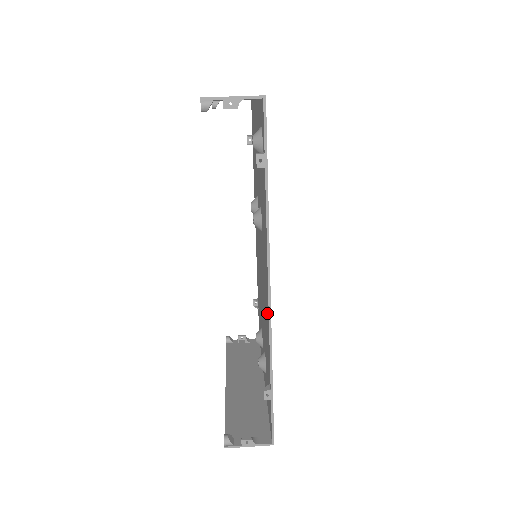
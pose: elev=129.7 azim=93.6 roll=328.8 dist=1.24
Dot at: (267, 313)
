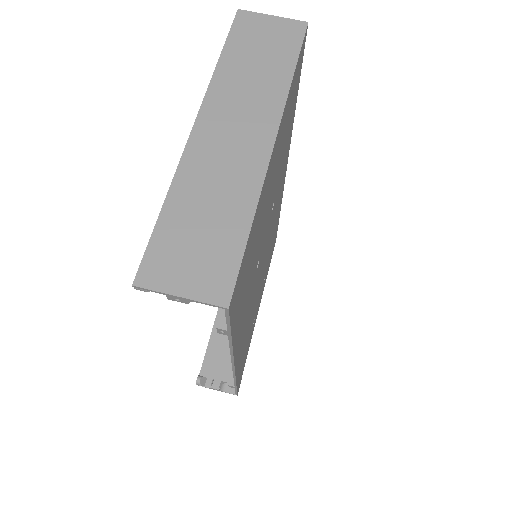
Dot at: occluded
